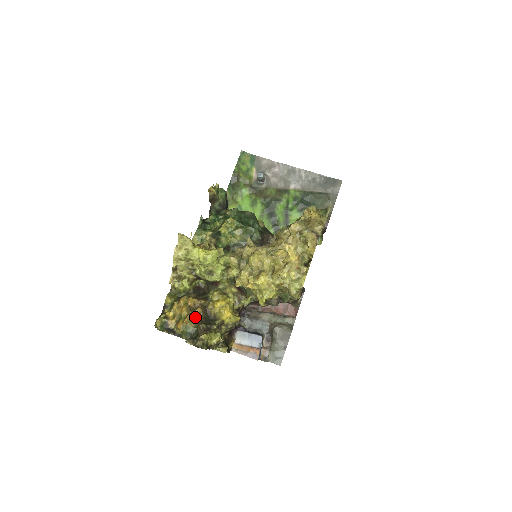
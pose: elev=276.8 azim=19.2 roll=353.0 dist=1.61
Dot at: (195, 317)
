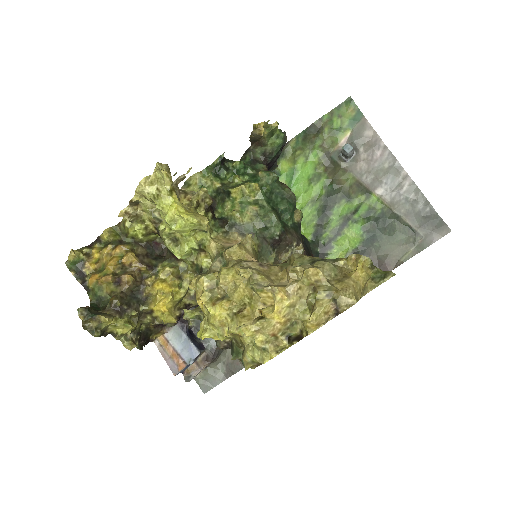
Dot at: (119, 282)
